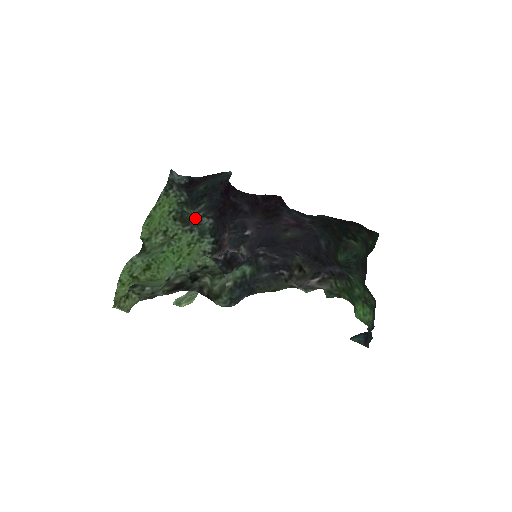
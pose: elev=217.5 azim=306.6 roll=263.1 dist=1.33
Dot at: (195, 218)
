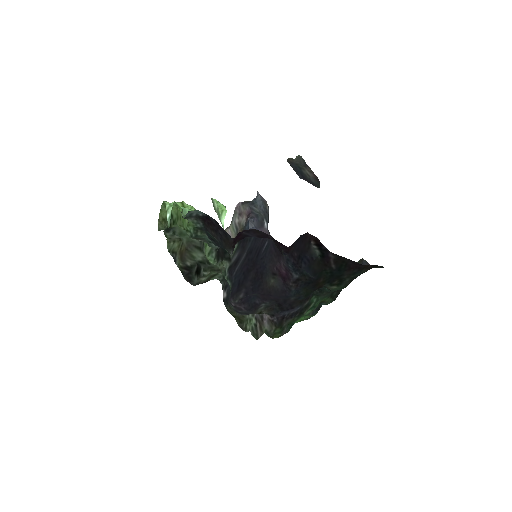
Dot at: (207, 239)
